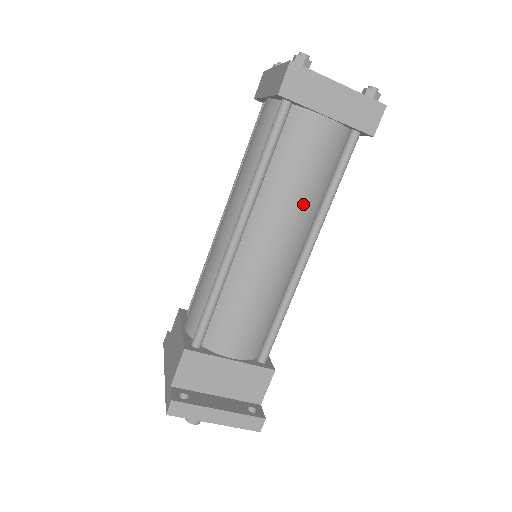
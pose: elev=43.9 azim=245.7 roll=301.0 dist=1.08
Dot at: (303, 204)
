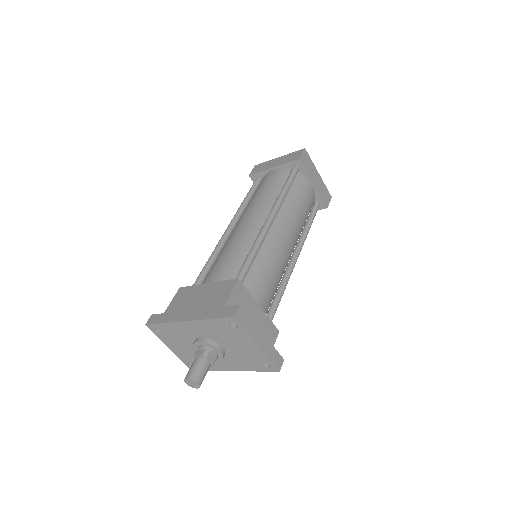
Dot at: (300, 223)
